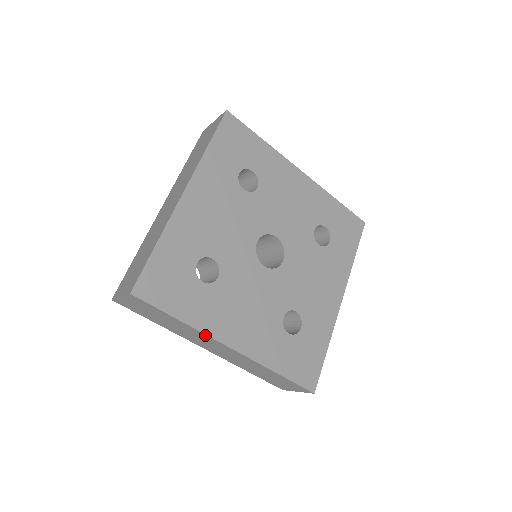
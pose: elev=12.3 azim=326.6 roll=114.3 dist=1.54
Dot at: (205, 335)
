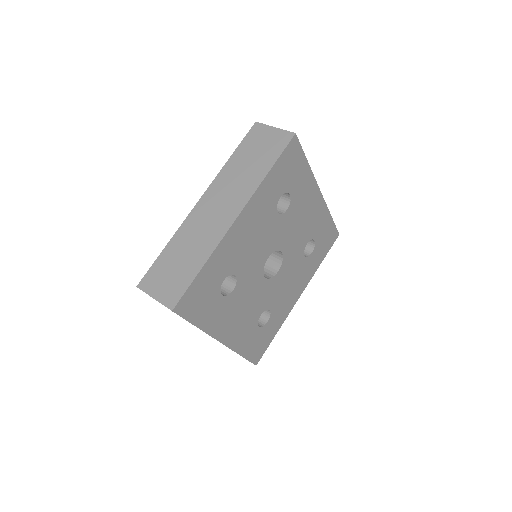
Dot at: (286, 315)
